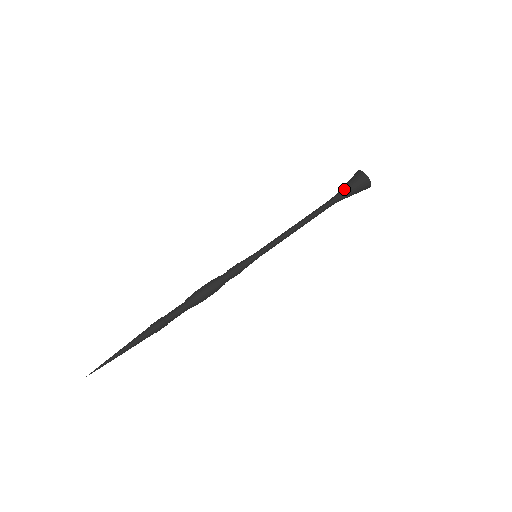
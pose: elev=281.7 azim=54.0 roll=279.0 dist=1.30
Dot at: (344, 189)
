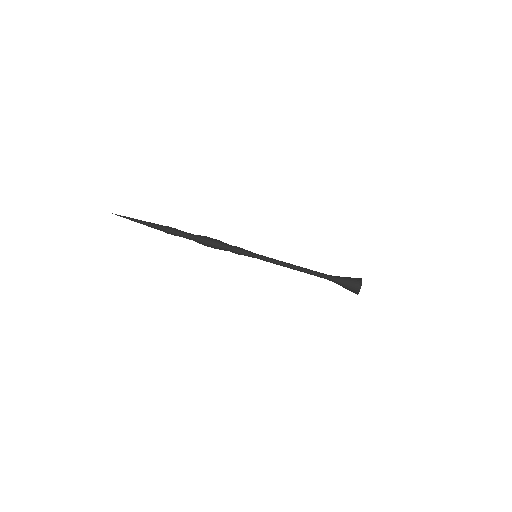
Dot at: (340, 282)
